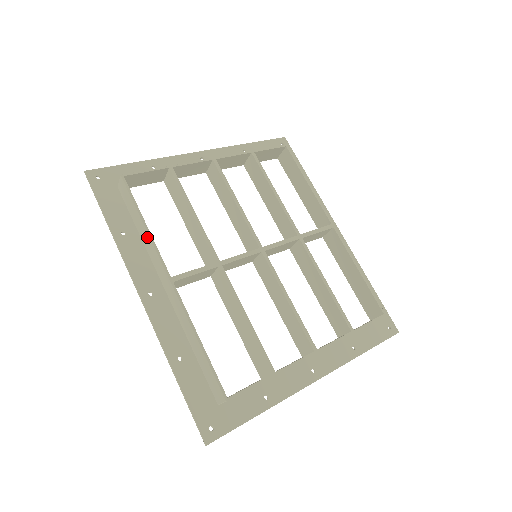
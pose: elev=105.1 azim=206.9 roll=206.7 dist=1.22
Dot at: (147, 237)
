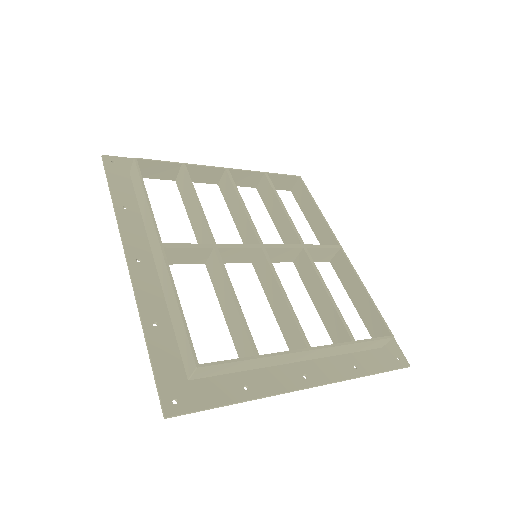
Dot at: (147, 209)
